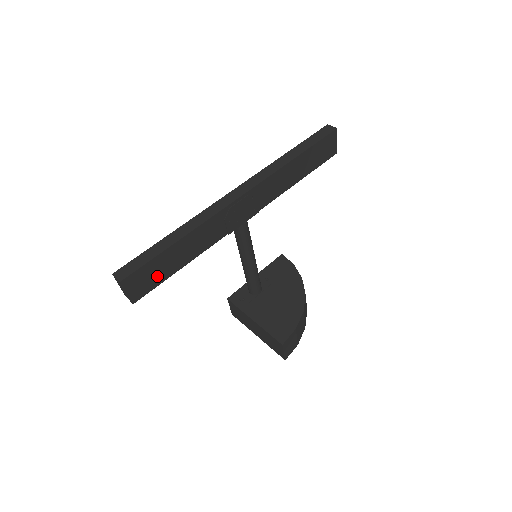
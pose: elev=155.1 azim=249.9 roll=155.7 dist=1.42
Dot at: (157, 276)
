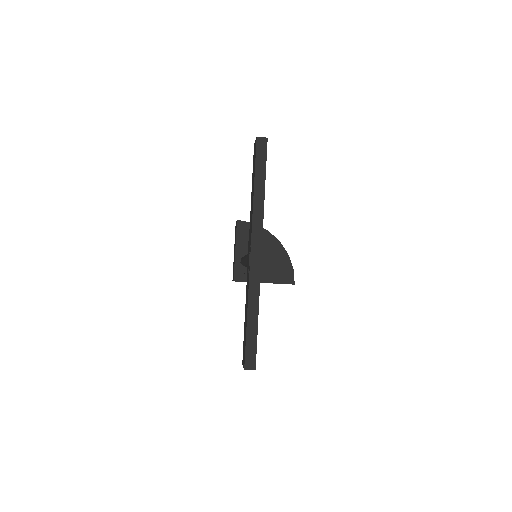
Dot at: occluded
